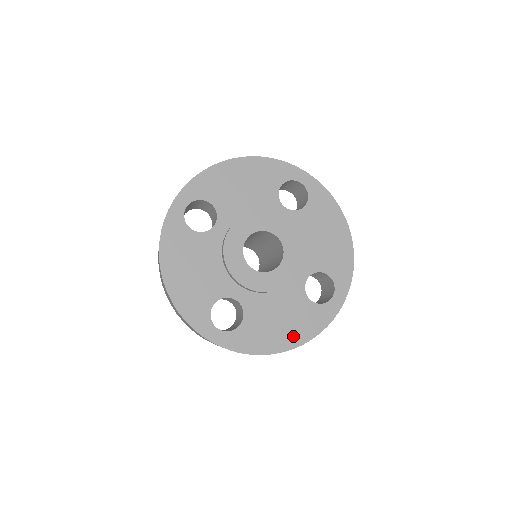
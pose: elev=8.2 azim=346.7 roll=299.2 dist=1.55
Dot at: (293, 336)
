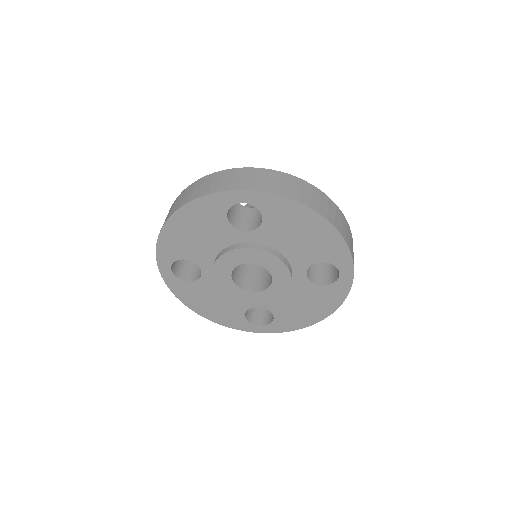
Dot at: (321, 311)
